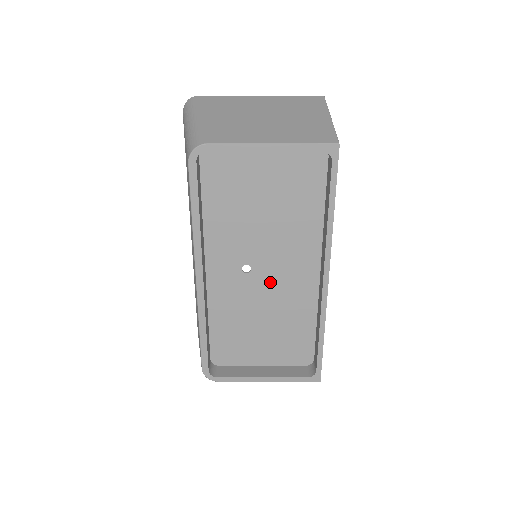
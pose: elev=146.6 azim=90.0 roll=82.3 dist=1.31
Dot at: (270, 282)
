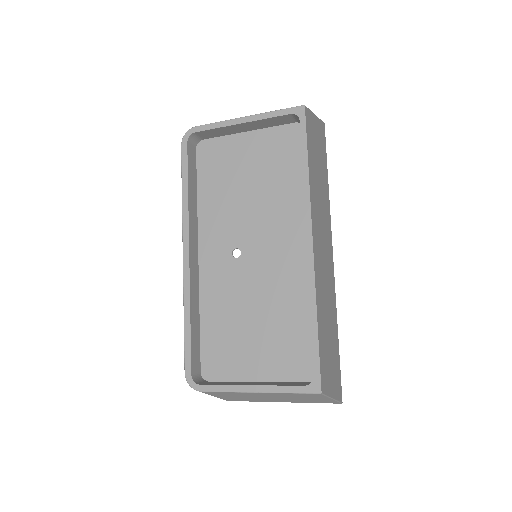
Dot at: (260, 266)
